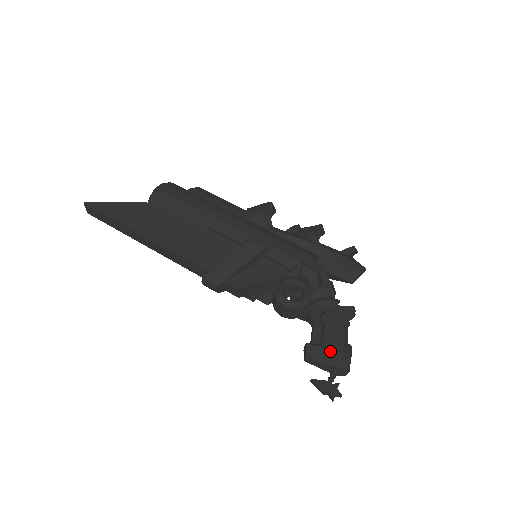
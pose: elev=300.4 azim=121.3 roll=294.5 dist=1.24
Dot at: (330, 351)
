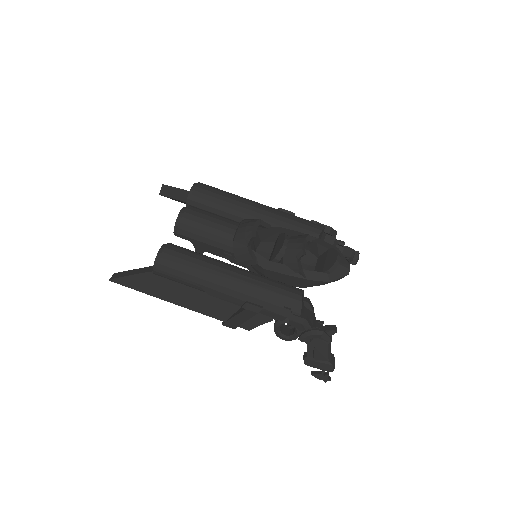
Dot at: (320, 363)
